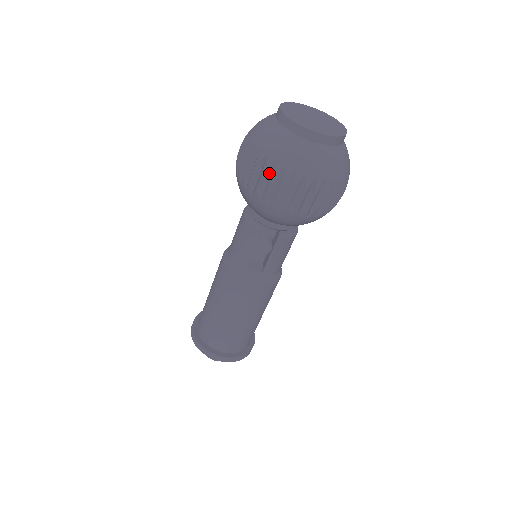
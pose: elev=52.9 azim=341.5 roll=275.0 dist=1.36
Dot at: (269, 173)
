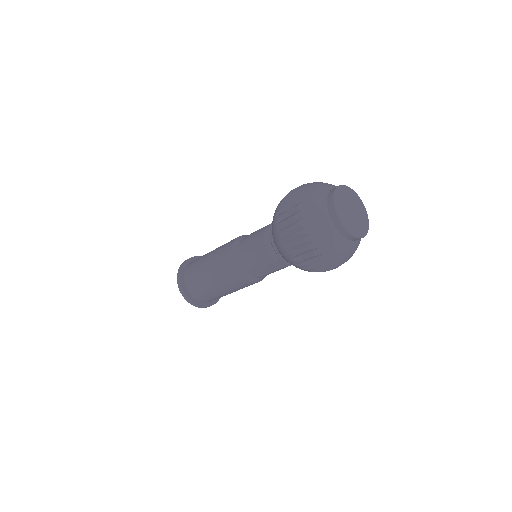
Dot at: (309, 251)
